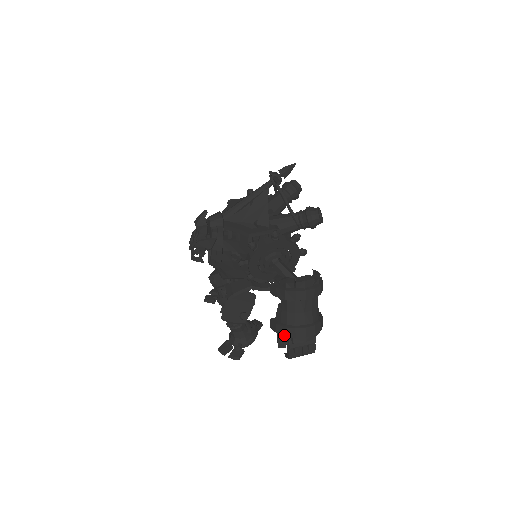
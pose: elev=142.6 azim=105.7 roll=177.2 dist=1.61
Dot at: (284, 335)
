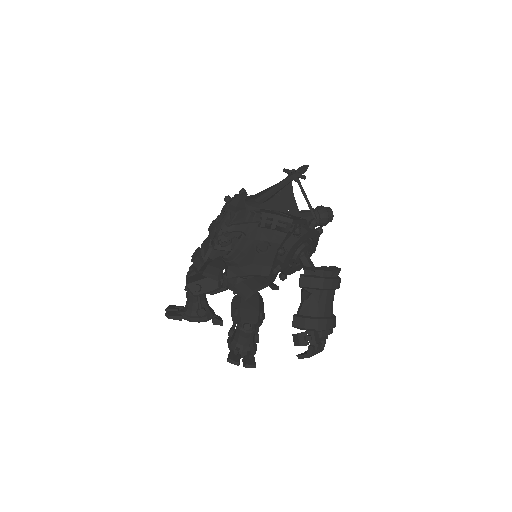
Dot at: (315, 328)
